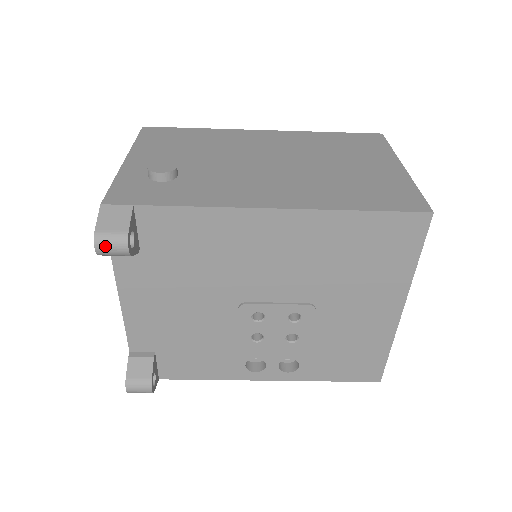
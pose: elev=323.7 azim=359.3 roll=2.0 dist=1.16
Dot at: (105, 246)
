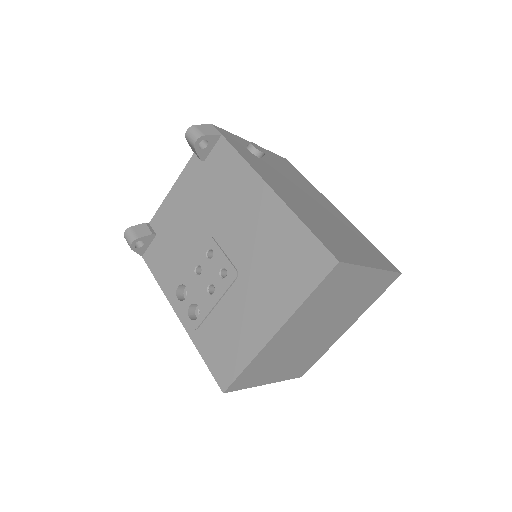
Dot at: (191, 132)
